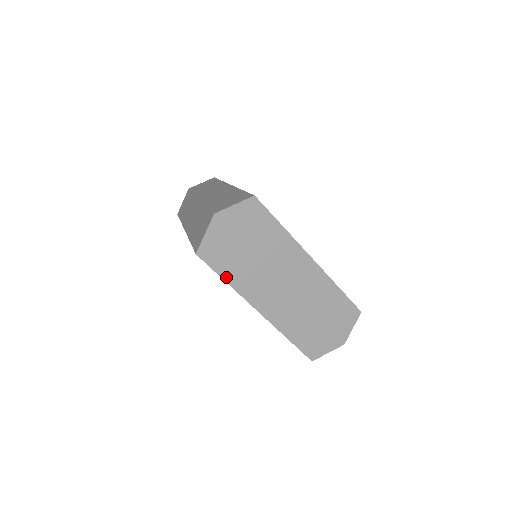
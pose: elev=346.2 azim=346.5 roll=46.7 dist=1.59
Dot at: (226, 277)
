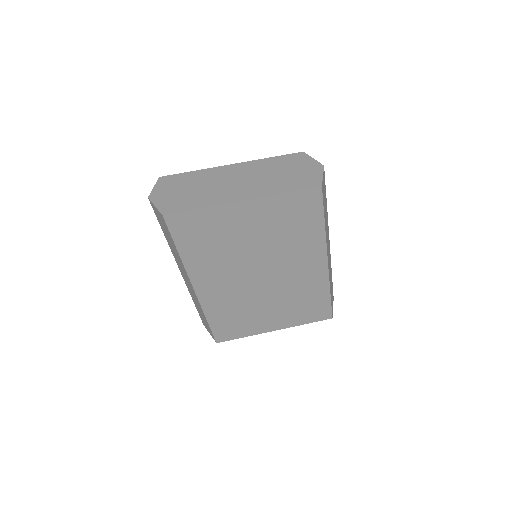
Dot at: (196, 207)
